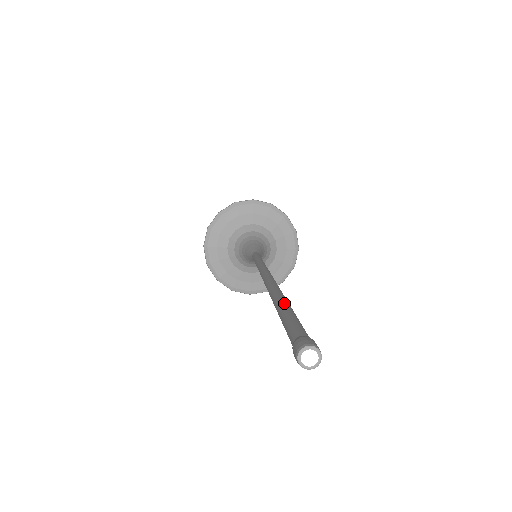
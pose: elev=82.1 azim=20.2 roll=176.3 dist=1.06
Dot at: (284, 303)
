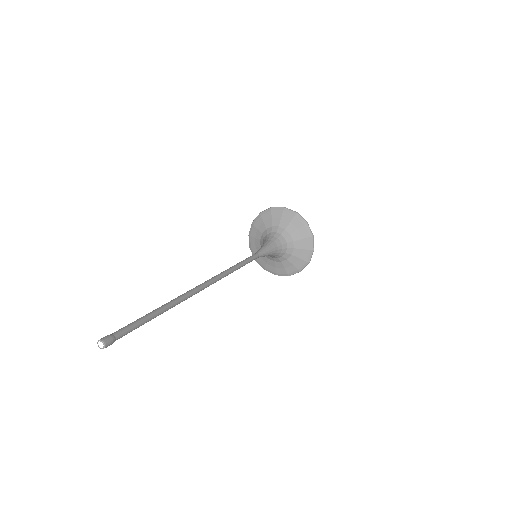
Dot at: (151, 312)
